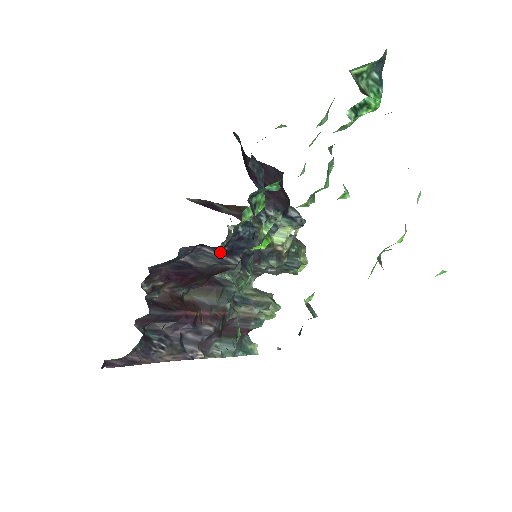
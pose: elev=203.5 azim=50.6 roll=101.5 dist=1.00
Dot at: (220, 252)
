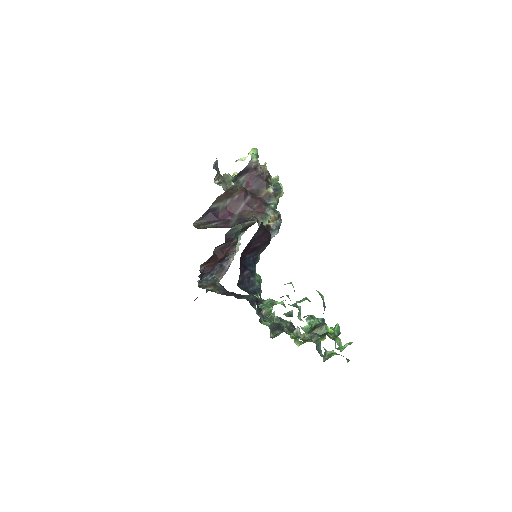
Dot at: occluded
